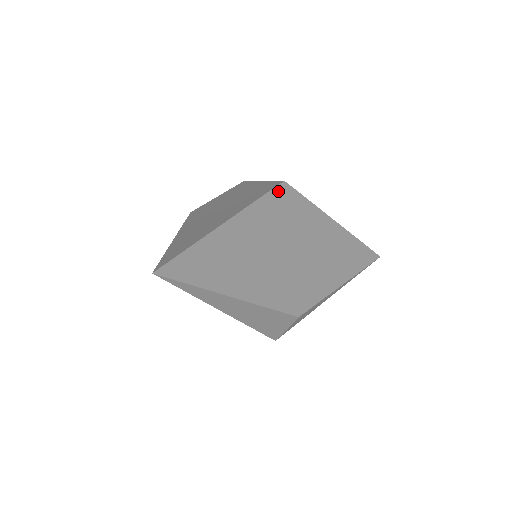
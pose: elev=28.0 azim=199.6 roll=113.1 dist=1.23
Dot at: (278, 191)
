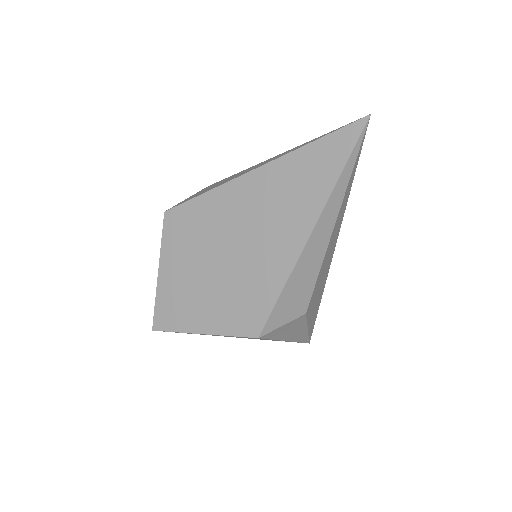
Dot at: occluded
